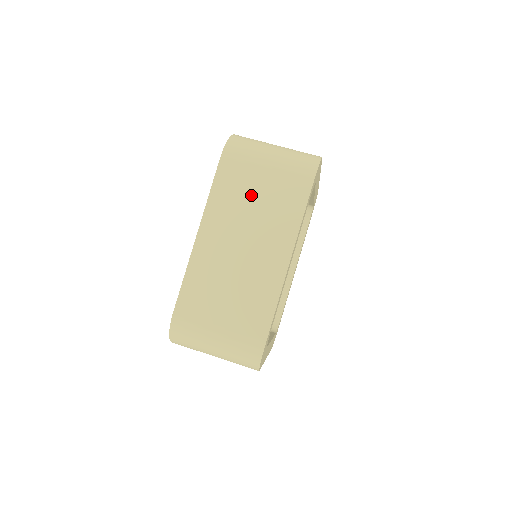
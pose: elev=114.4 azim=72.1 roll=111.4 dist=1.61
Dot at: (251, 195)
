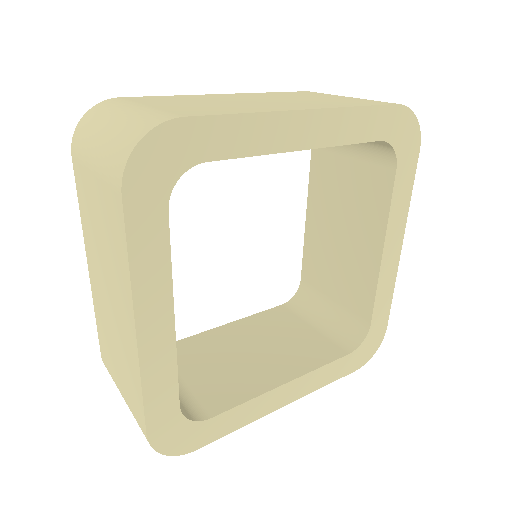
Dot at: (313, 97)
